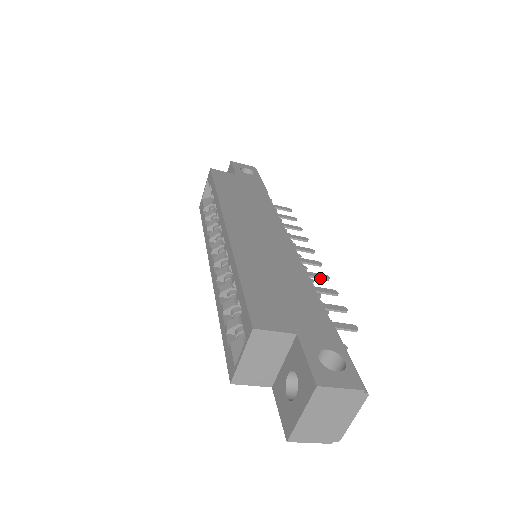
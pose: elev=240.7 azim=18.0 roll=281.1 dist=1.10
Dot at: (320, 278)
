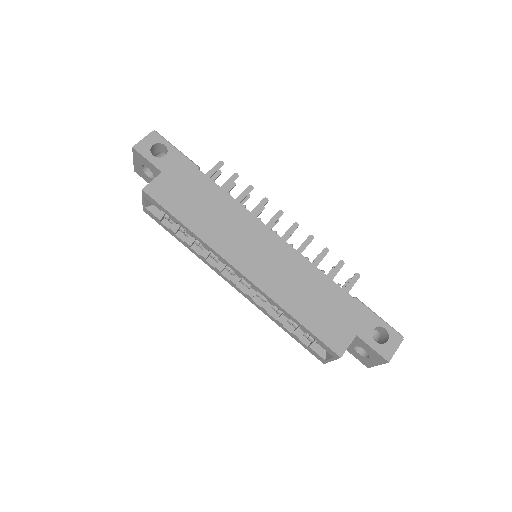
Dot at: occluded
